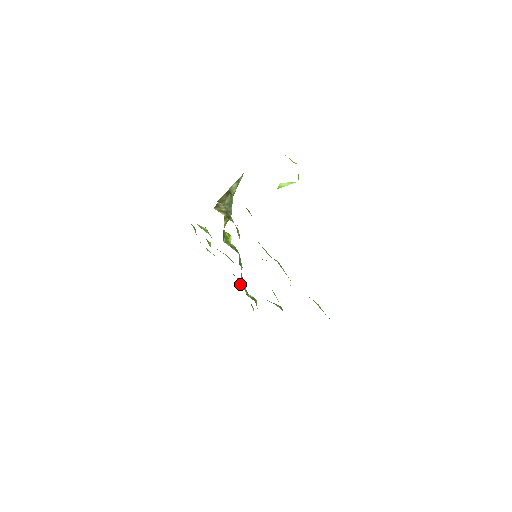
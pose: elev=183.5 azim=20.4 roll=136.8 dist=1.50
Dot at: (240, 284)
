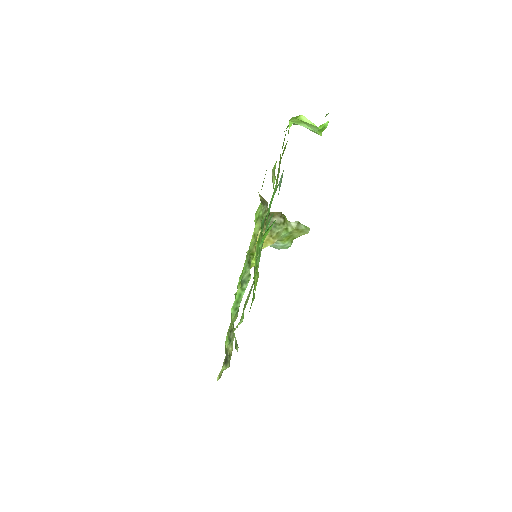
Dot at: (230, 331)
